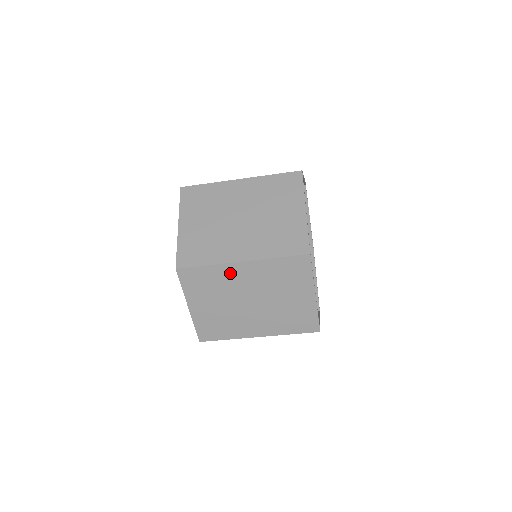
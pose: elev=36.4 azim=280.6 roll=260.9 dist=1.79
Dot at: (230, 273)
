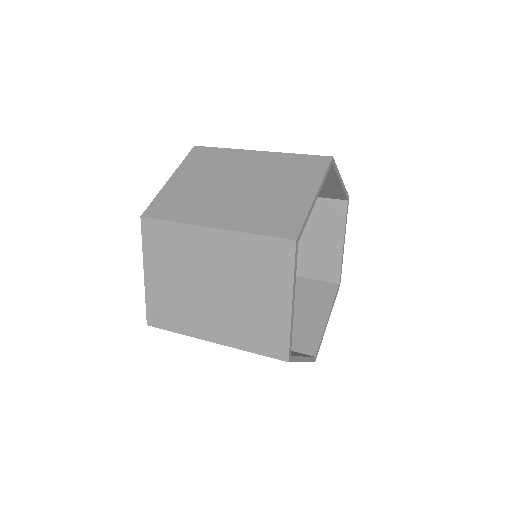
Dot at: occluded
